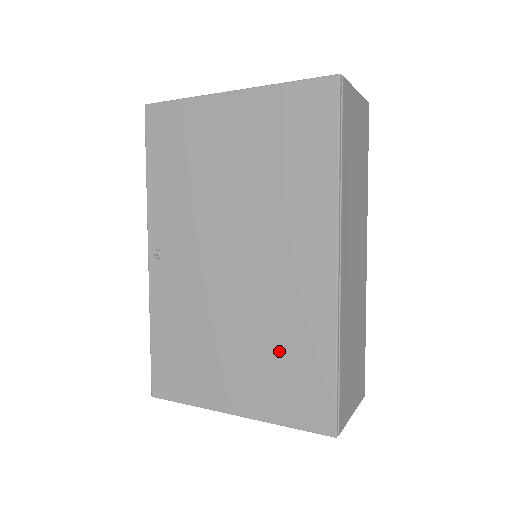
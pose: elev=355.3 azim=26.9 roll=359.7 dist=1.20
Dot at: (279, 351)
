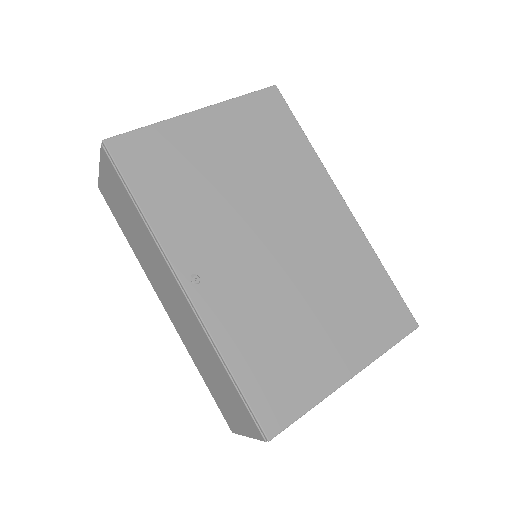
Dot at: (350, 292)
